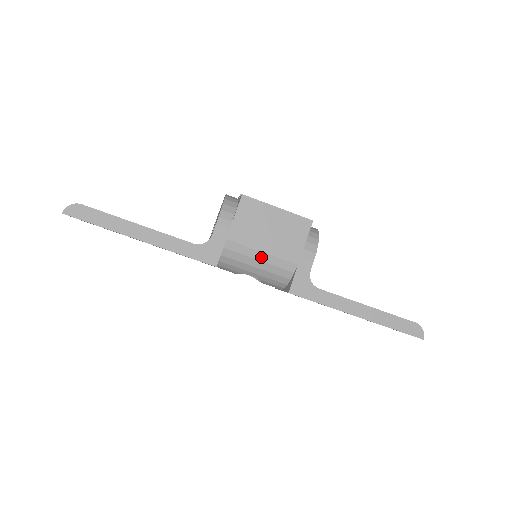
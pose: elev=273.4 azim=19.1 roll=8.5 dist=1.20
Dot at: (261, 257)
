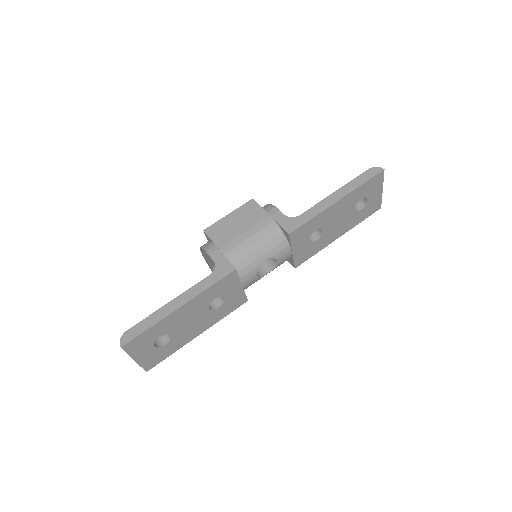
Dot at: (252, 240)
